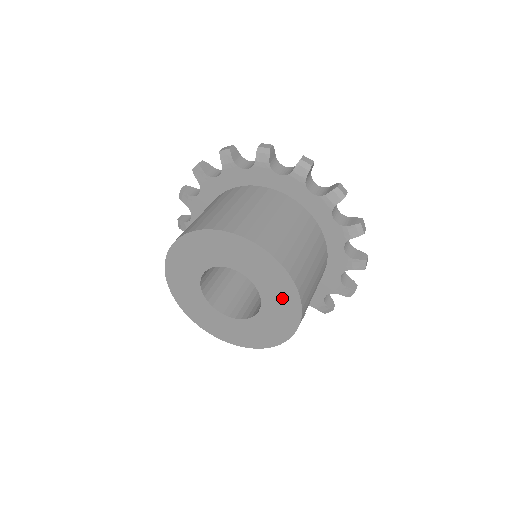
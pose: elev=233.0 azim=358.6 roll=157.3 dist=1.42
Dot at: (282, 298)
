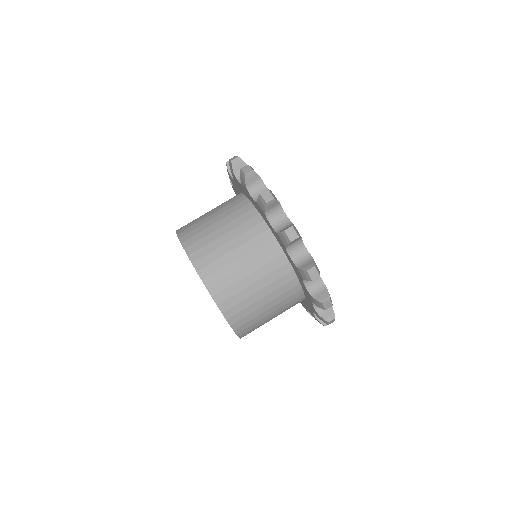
Dot at: occluded
